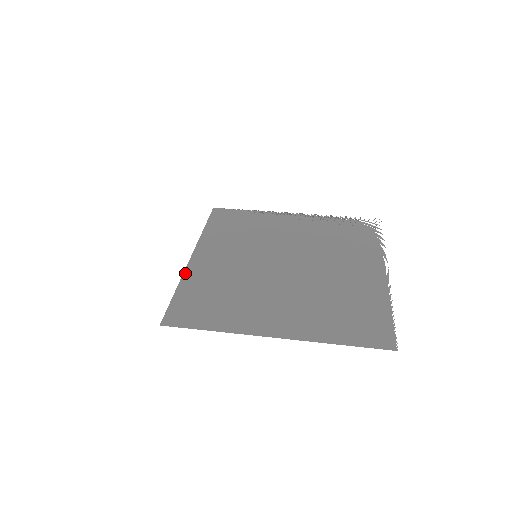
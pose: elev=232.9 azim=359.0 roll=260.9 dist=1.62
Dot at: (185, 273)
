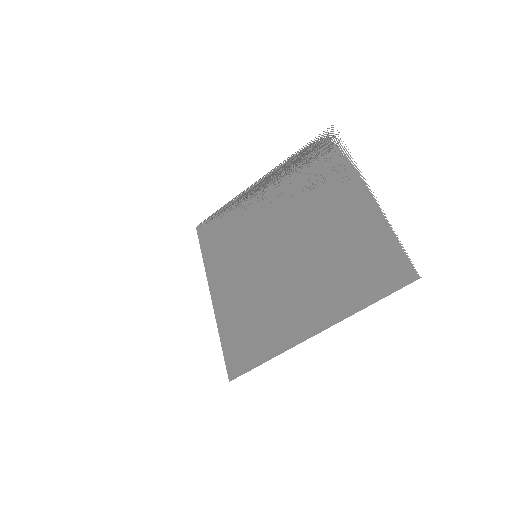
Dot at: (216, 316)
